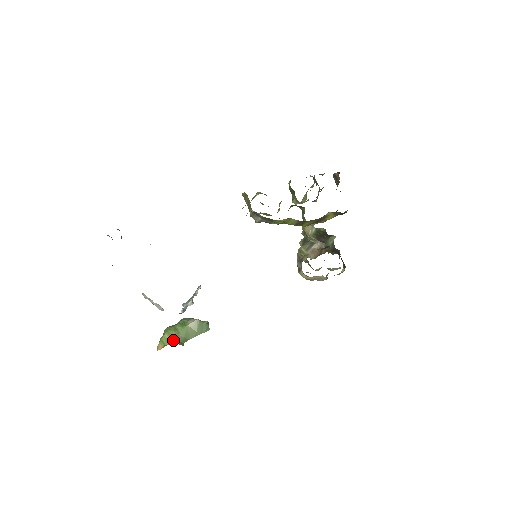
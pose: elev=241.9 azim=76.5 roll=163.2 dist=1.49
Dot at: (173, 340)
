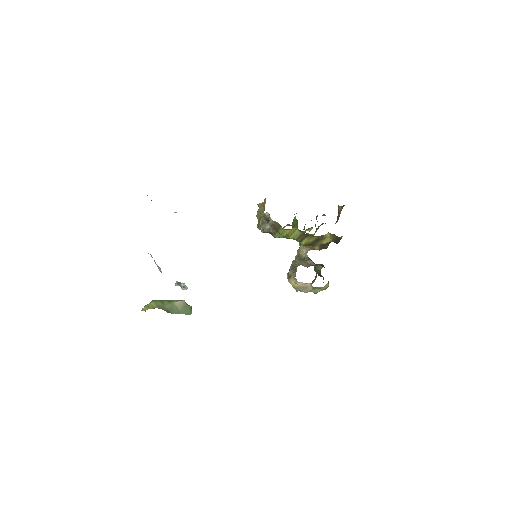
Dot at: (159, 307)
